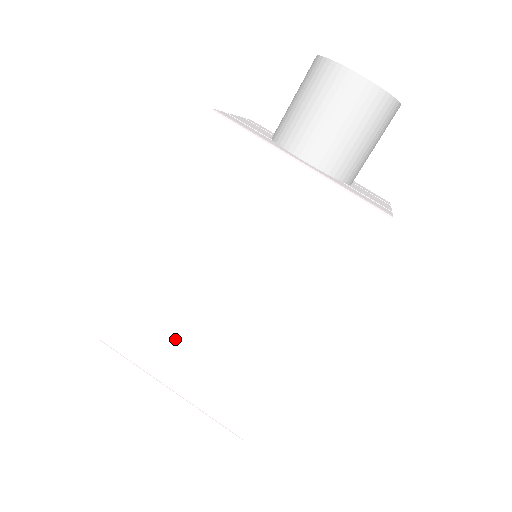
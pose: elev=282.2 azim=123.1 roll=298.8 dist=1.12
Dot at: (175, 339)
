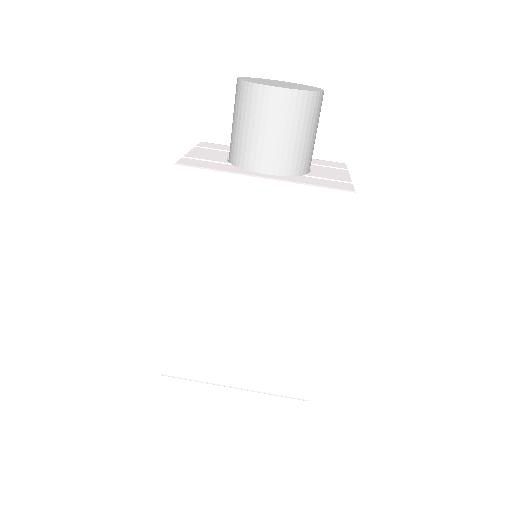
Dot at: (223, 352)
